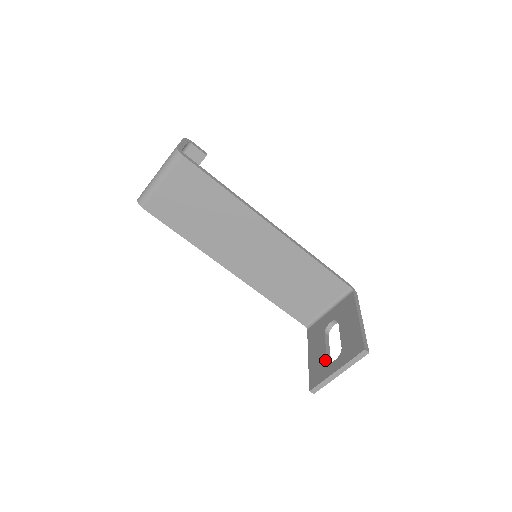
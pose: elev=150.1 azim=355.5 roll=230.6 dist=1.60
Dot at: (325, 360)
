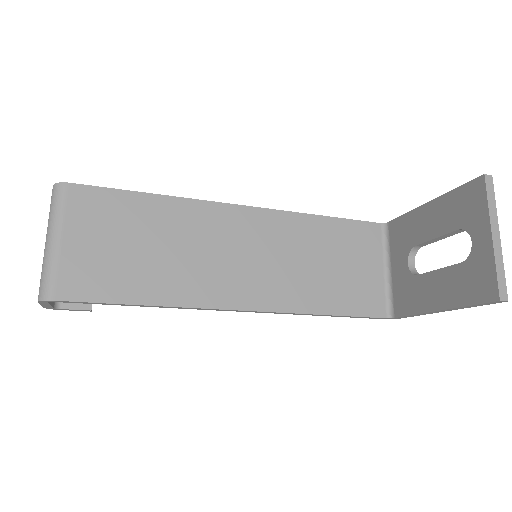
Dot at: (461, 265)
